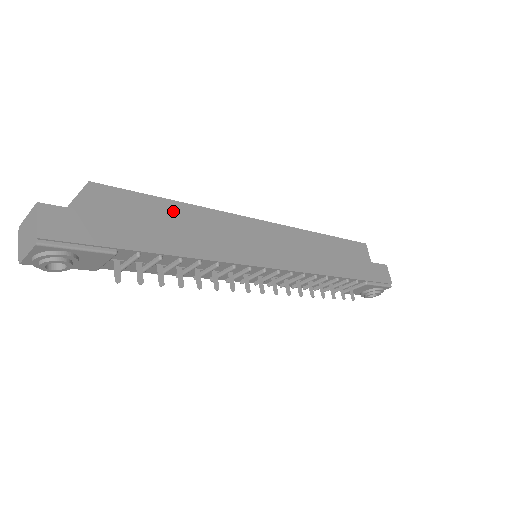
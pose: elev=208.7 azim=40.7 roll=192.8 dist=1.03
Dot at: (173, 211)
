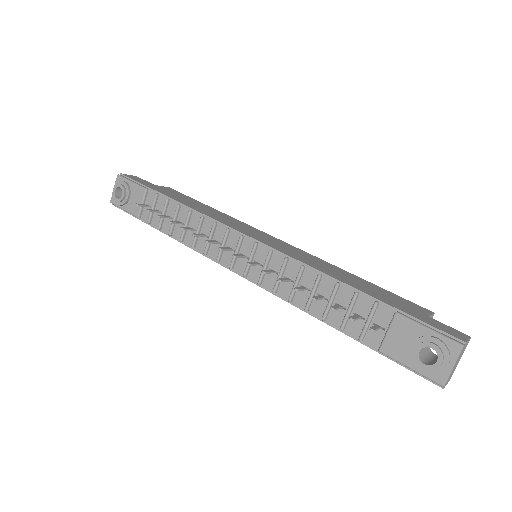
Dot at: (202, 205)
